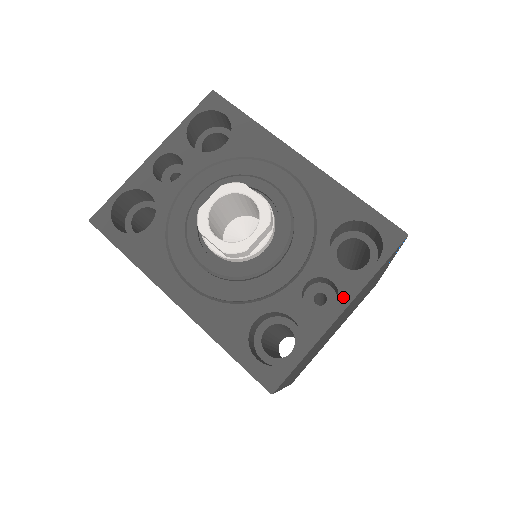
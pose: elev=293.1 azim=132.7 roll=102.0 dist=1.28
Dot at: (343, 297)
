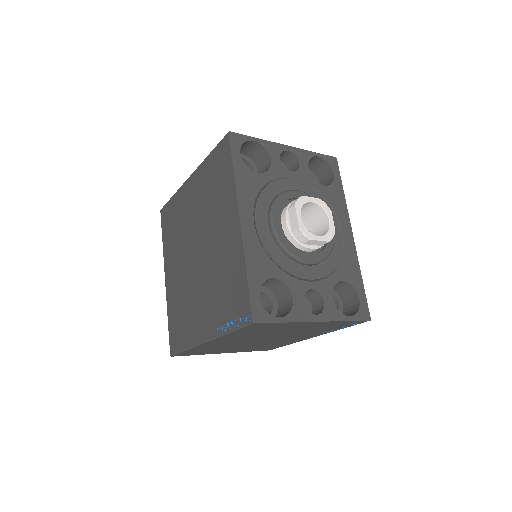
Dot at: (324, 315)
